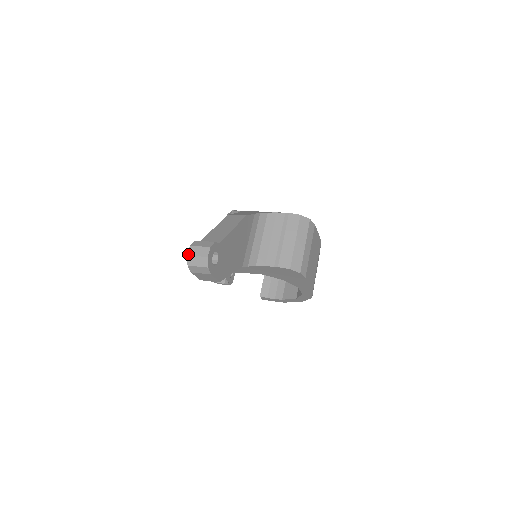
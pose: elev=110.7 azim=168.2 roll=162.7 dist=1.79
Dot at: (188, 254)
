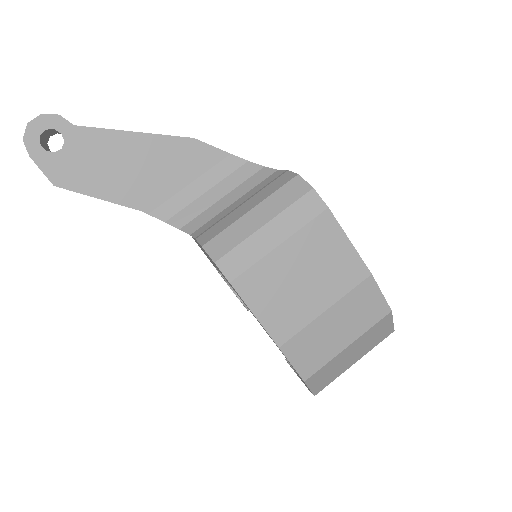
Dot at: occluded
